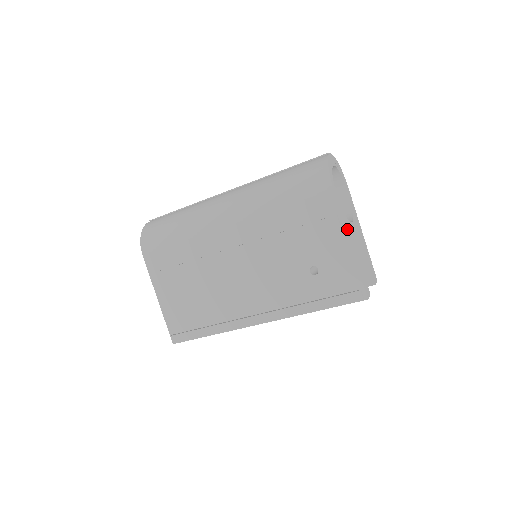
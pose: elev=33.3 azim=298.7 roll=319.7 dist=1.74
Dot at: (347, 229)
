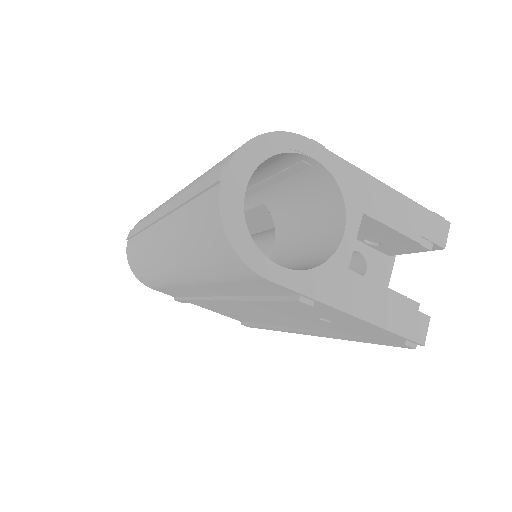
Dot at: (332, 295)
